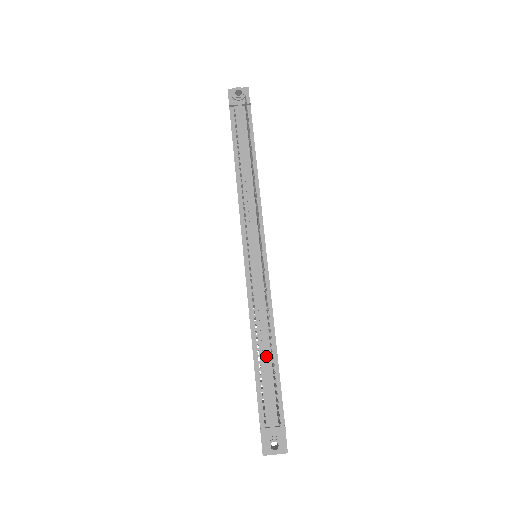
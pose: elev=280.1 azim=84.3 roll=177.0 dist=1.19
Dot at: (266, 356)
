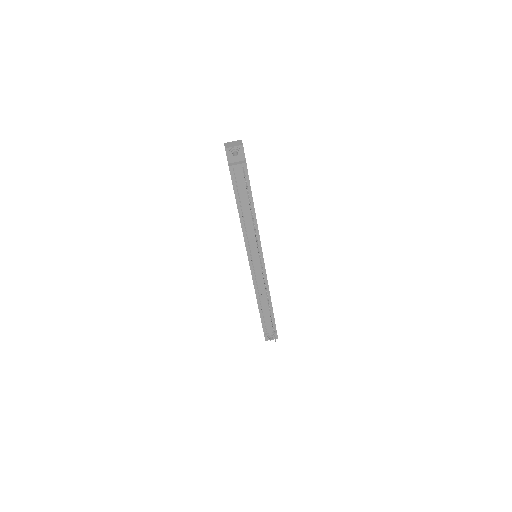
Dot at: (266, 309)
